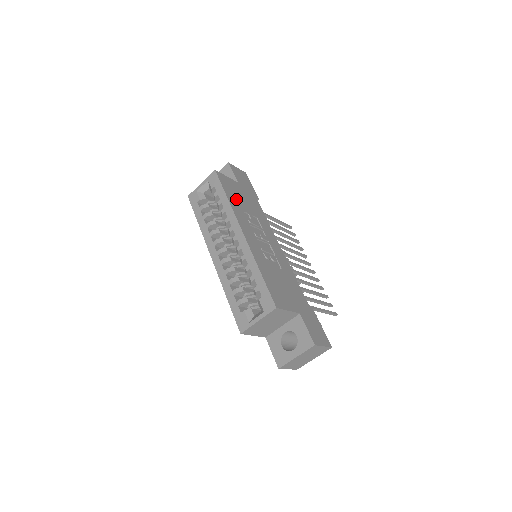
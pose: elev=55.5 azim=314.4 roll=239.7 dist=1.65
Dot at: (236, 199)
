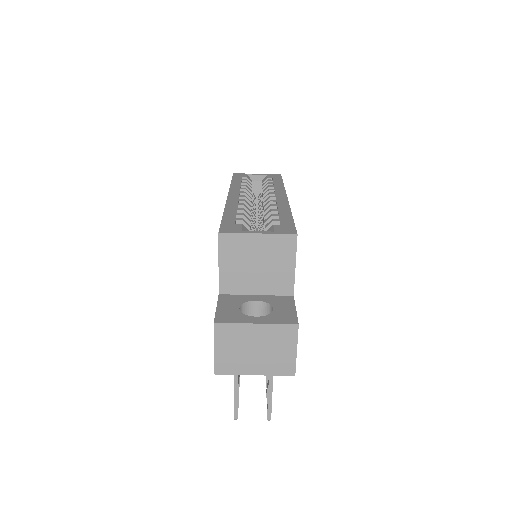
Dot at: occluded
